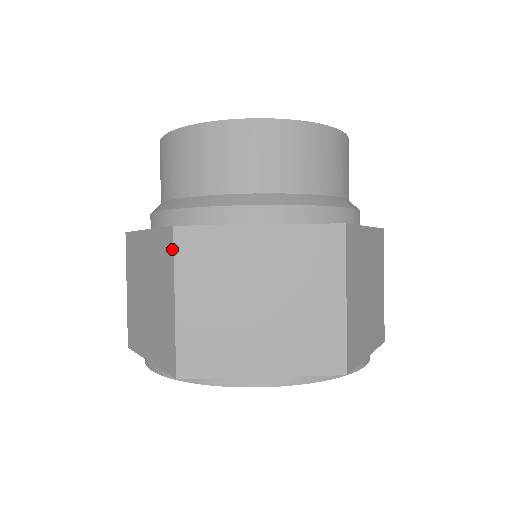
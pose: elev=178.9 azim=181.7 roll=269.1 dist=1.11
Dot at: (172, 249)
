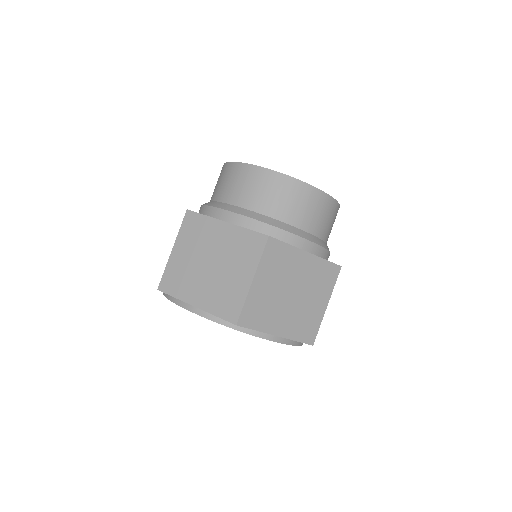
Dot at: (262, 248)
